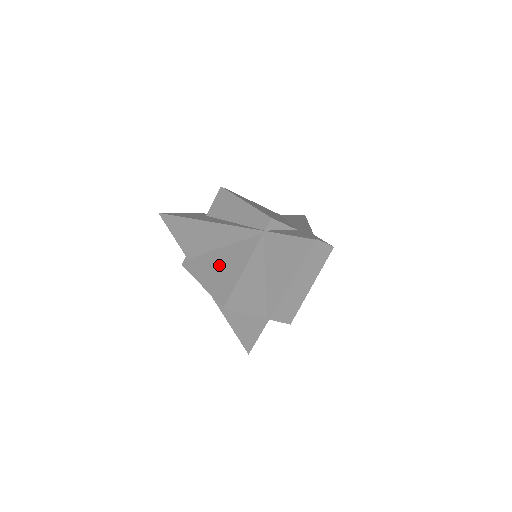
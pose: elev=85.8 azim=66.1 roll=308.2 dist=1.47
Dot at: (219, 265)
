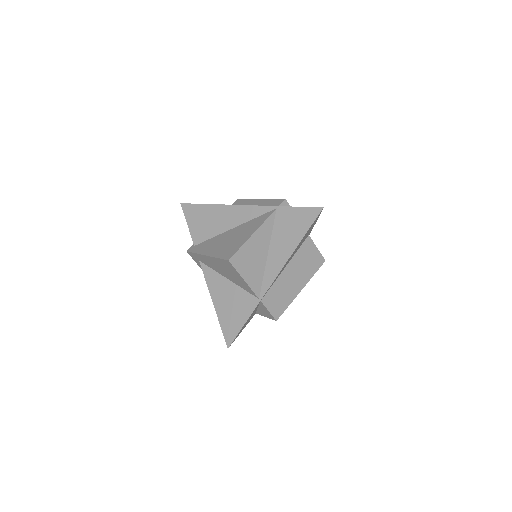
Dot at: (228, 238)
